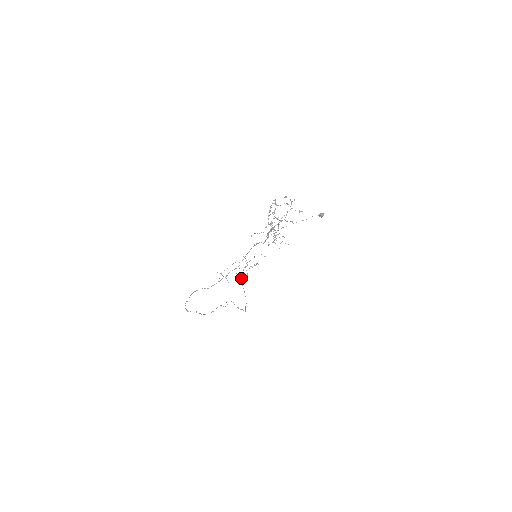
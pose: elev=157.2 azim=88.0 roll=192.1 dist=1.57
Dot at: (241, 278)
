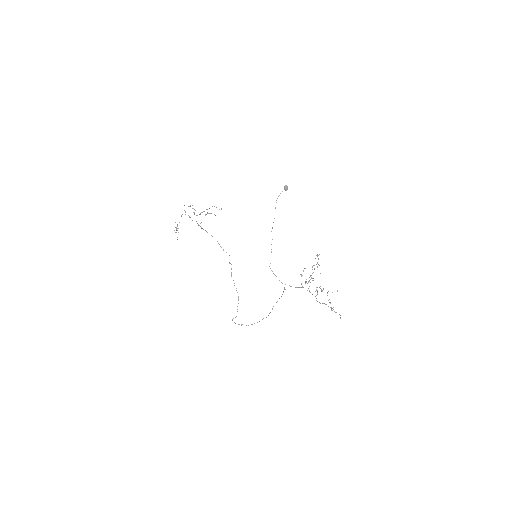
Dot at: occluded
